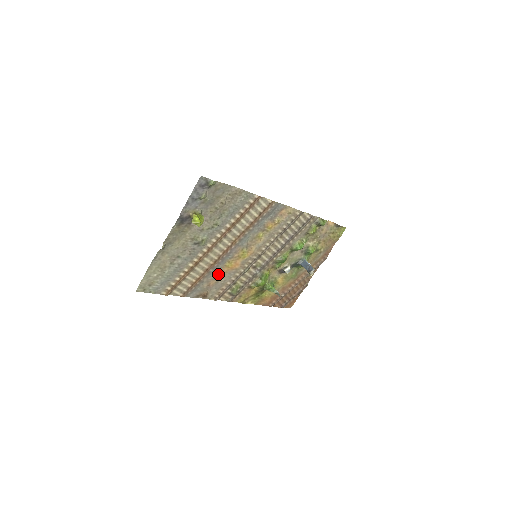
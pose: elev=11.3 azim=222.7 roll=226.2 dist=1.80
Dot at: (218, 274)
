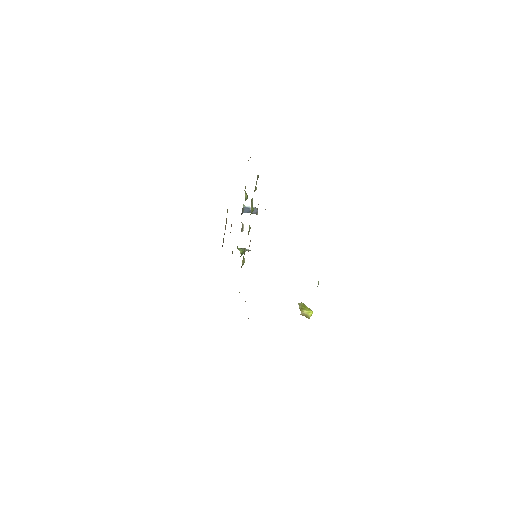
Dot at: occluded
